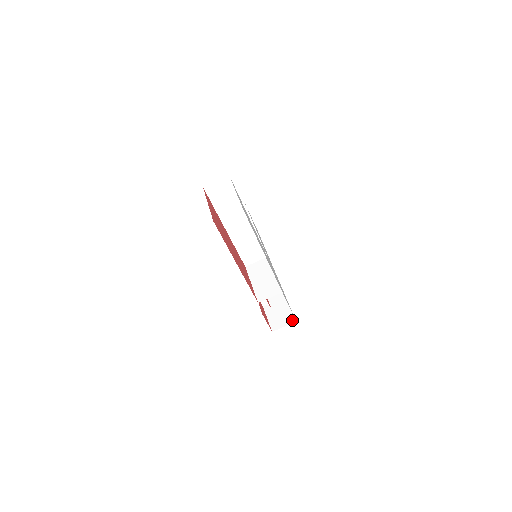
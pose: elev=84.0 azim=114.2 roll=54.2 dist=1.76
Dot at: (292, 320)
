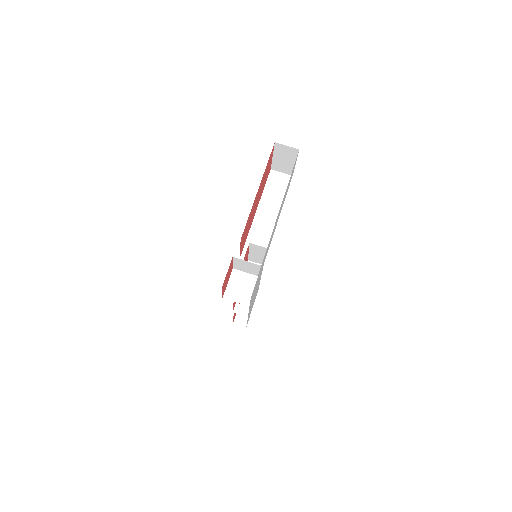
Dot at: occluded
